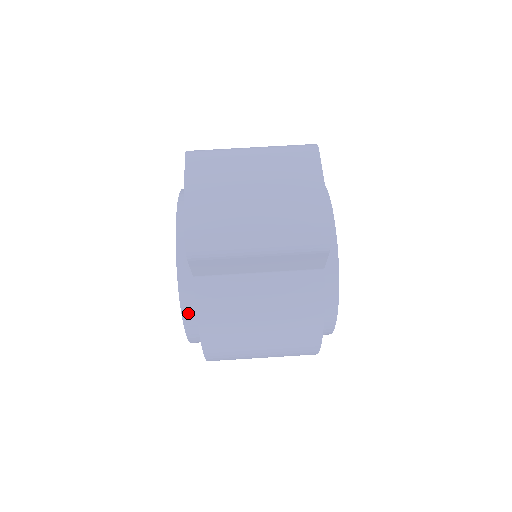
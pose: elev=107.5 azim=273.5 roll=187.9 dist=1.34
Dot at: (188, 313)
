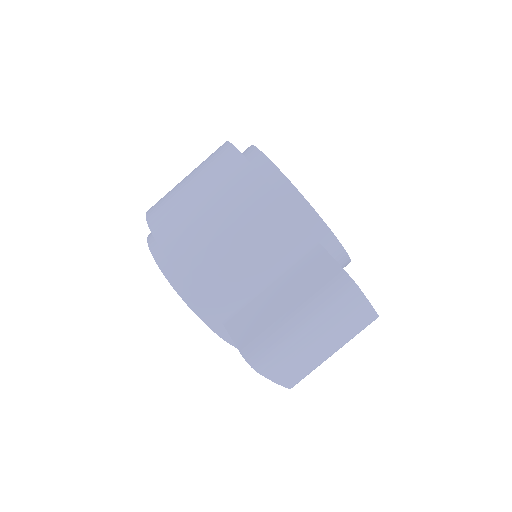
Dot at: occluded
